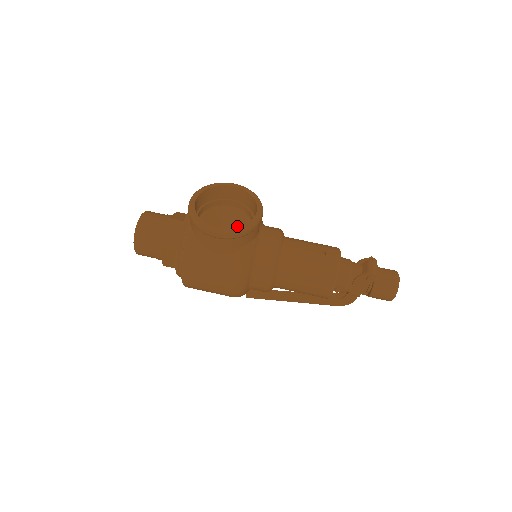
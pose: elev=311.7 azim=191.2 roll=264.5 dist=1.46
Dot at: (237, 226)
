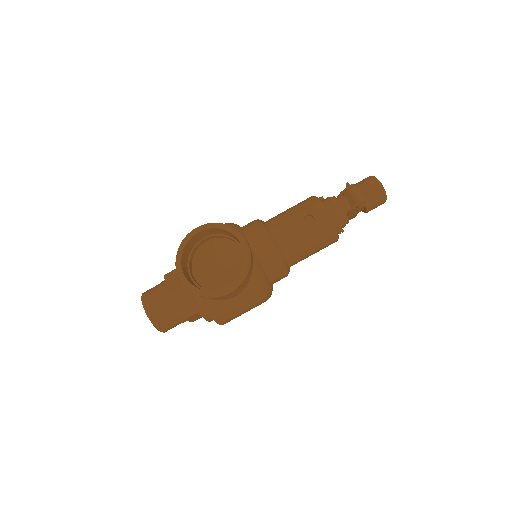
Dot at: (226, 254)
